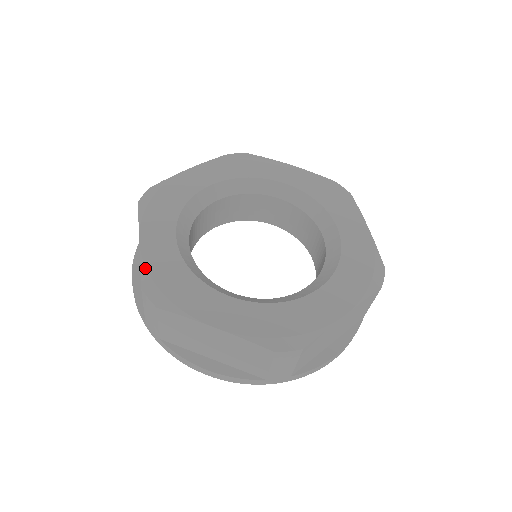
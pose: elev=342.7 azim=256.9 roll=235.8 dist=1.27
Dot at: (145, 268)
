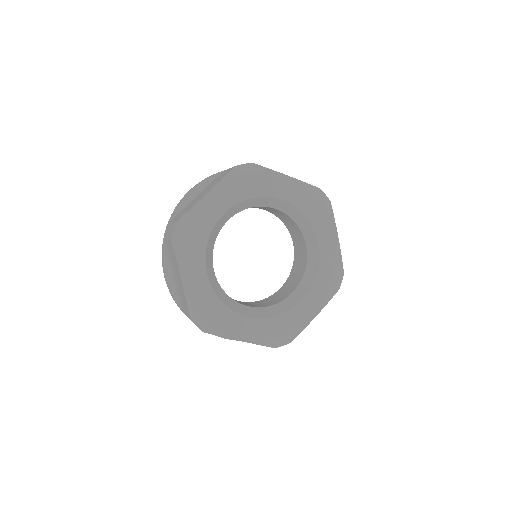
Dot at: (191, 305)
